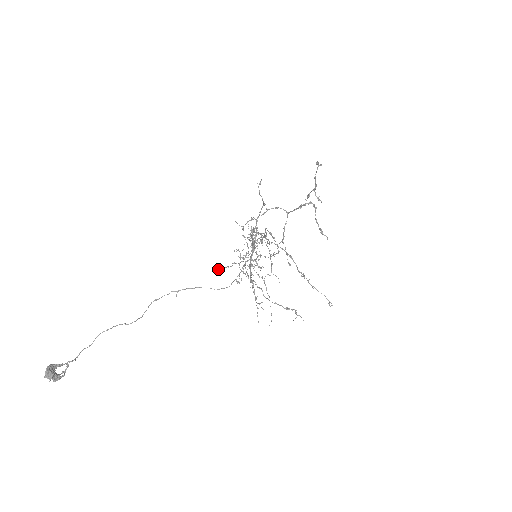
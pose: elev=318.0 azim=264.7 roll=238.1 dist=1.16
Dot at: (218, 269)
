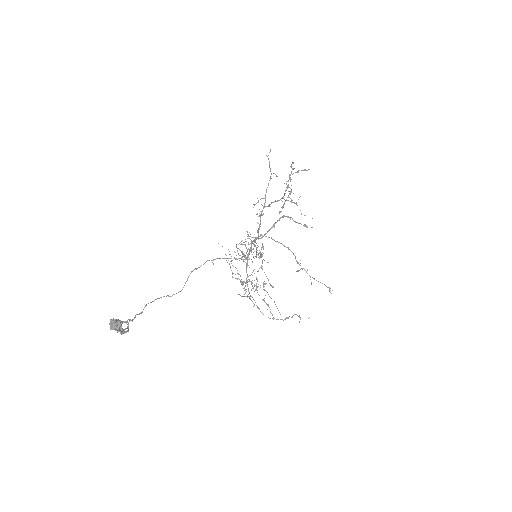
Dot at: (231, 261)
